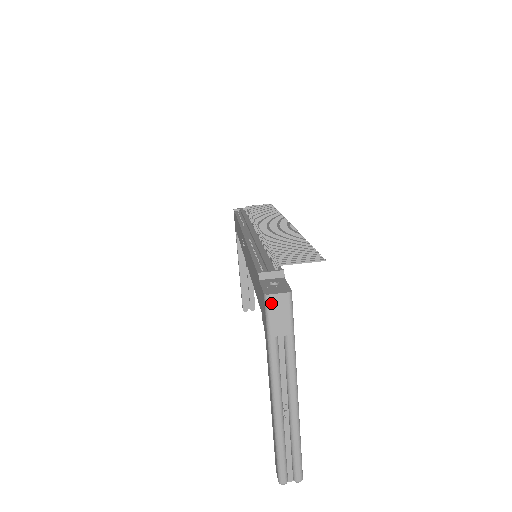
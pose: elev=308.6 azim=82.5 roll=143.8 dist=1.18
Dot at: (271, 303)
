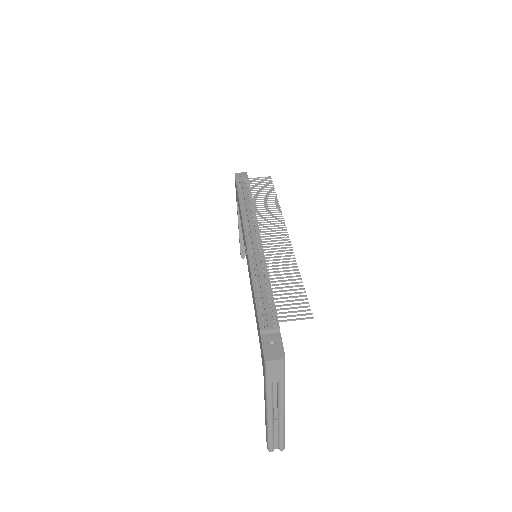
Dot at: (269, 365)
